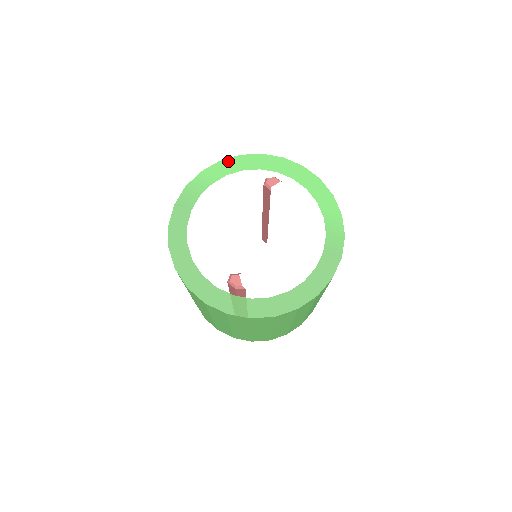
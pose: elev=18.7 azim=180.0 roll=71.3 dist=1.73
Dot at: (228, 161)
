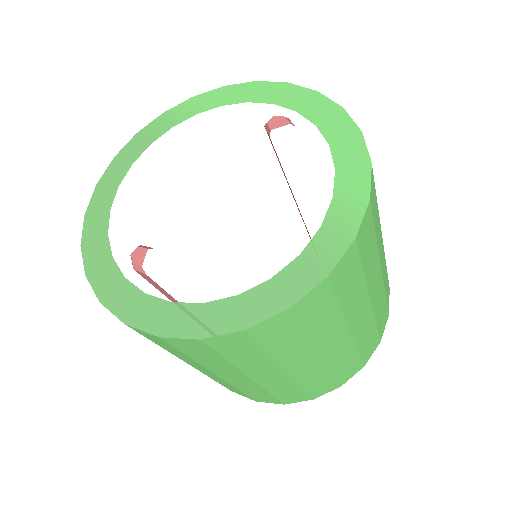
Dot at: (235, 87)
